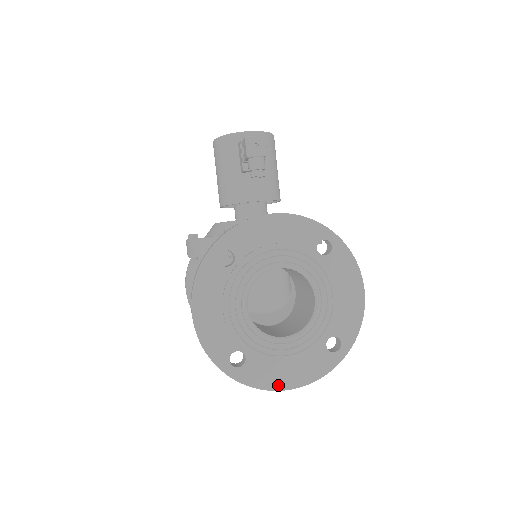
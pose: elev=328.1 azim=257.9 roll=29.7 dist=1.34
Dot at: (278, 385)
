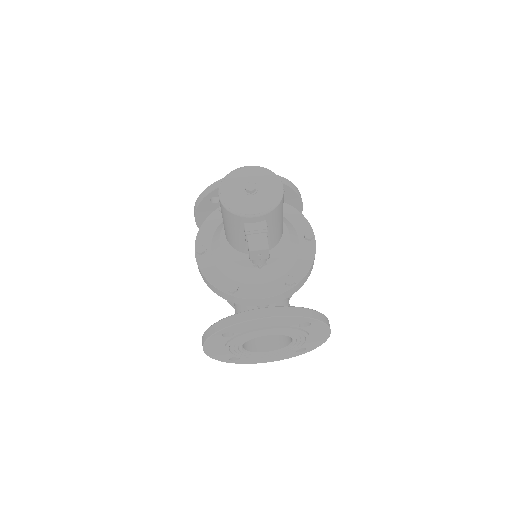
Dot at: (260, 362)
